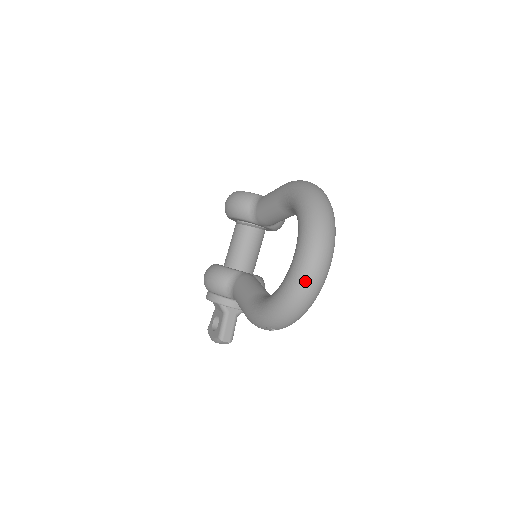
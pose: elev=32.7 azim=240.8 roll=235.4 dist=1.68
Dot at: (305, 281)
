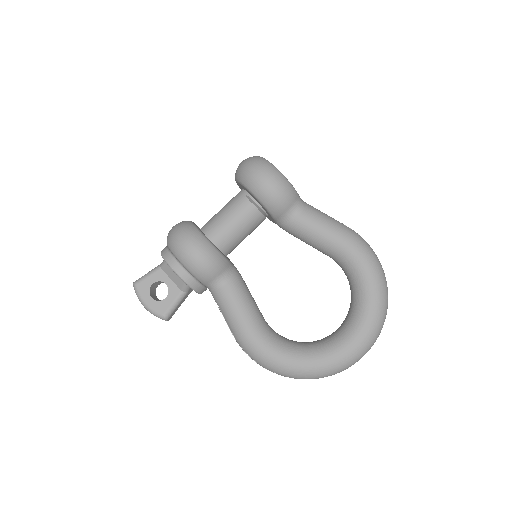
Dot at: (345, 368)
